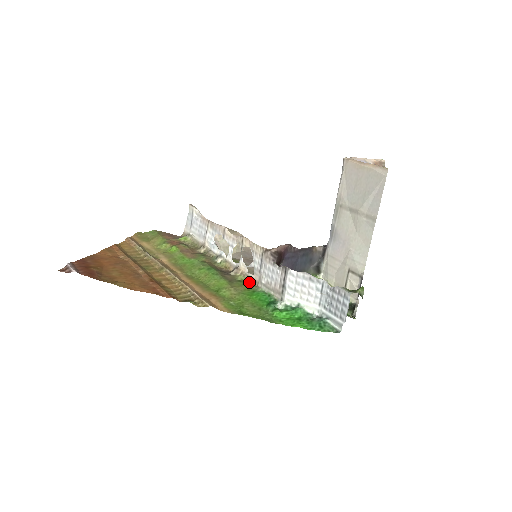
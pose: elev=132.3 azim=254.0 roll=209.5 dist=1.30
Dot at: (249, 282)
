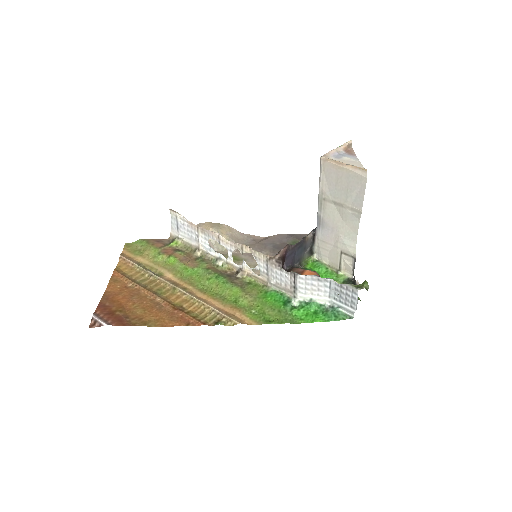
Dot at: (257, 282)
